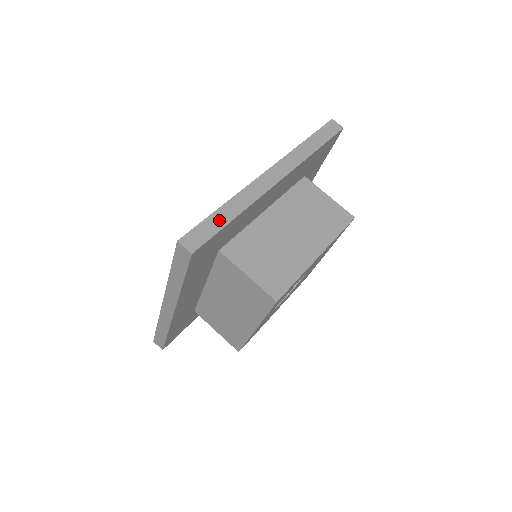
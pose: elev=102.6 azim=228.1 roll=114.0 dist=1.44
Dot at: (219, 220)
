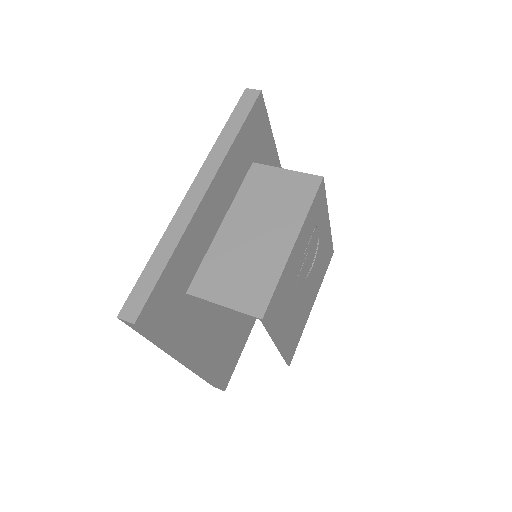
Dot at: occluded
